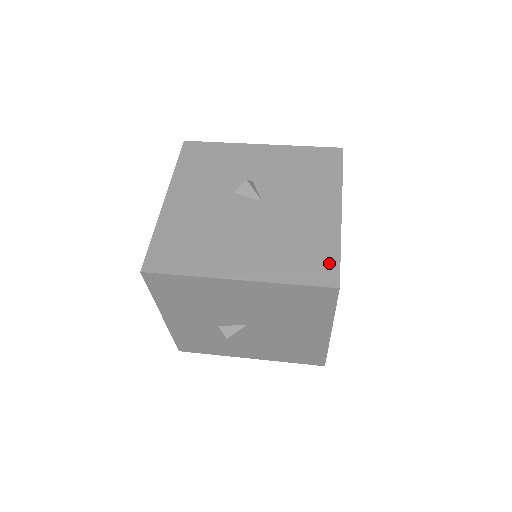
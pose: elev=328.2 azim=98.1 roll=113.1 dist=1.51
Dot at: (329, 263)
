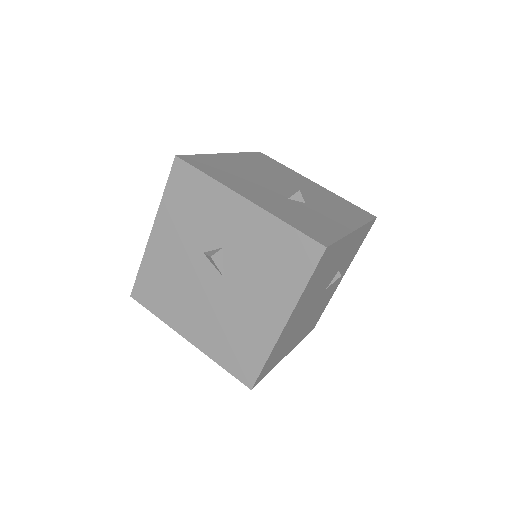
Dot at: (252, 367)
